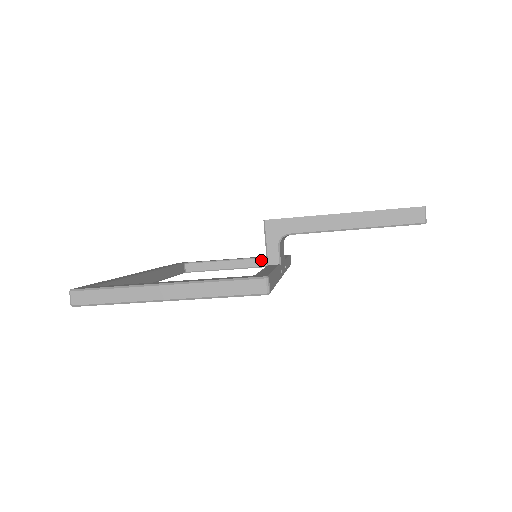
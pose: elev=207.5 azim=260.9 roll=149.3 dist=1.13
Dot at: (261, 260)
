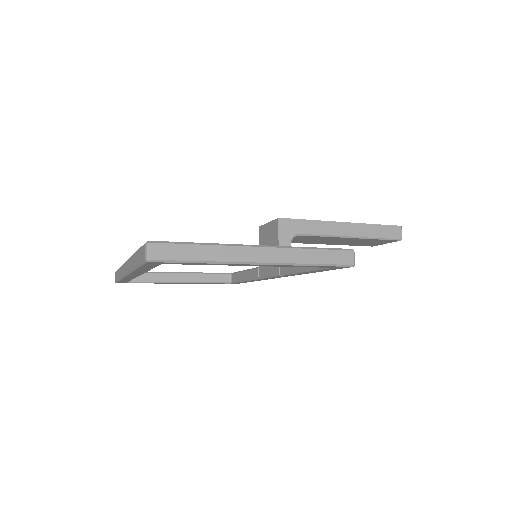
Dot at: (212, 275)
